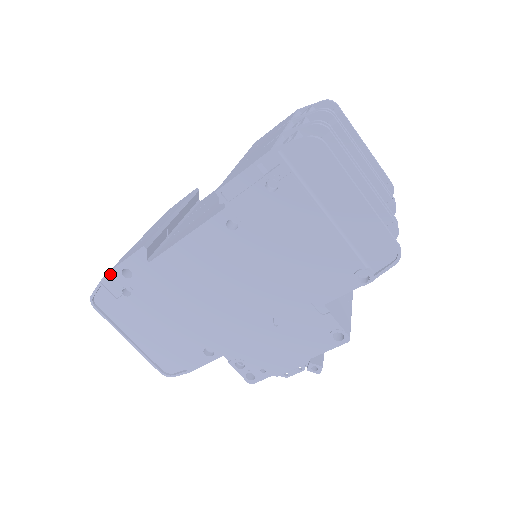
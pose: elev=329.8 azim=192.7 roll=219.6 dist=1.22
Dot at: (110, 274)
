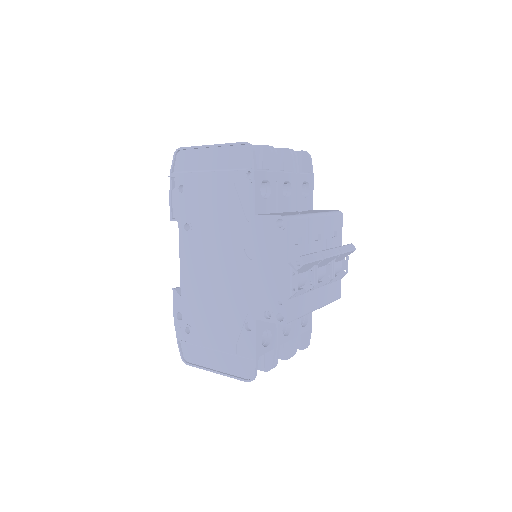
Dot at: (176, 328)
